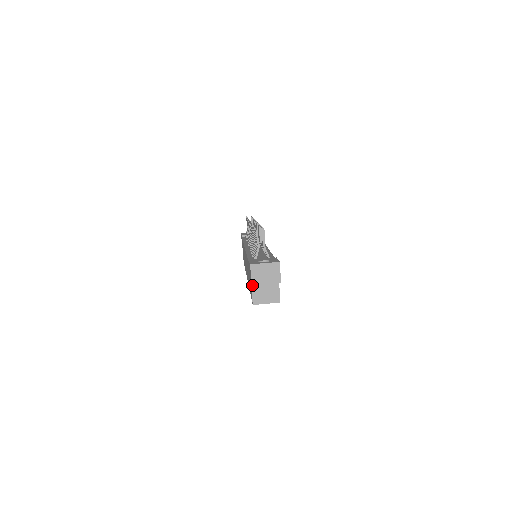
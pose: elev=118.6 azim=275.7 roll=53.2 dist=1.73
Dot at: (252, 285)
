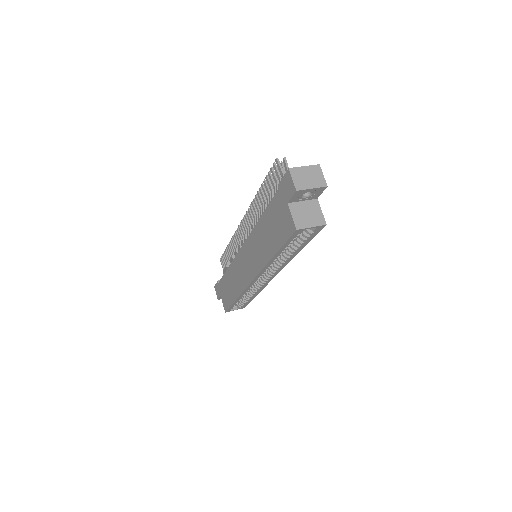
Dot at: (296, 190)
